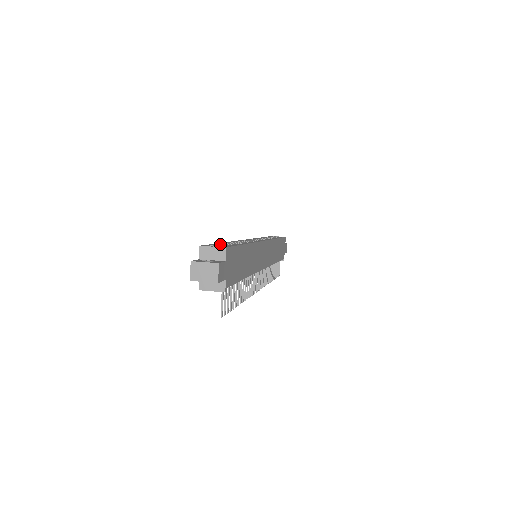
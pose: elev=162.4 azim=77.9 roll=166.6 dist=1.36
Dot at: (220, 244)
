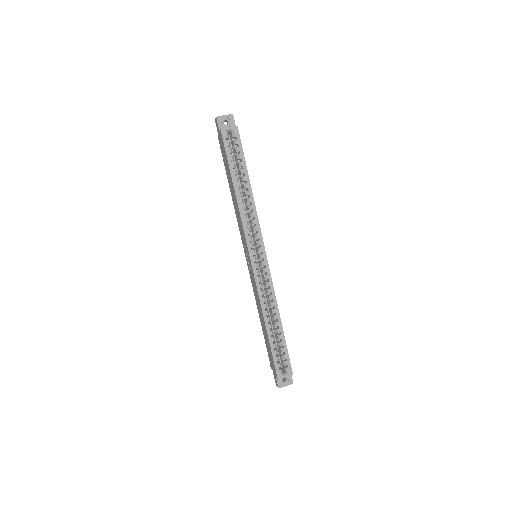
Dot at: (276, 352)
